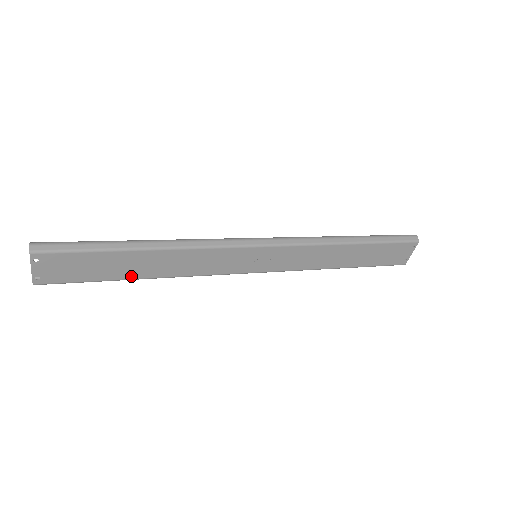
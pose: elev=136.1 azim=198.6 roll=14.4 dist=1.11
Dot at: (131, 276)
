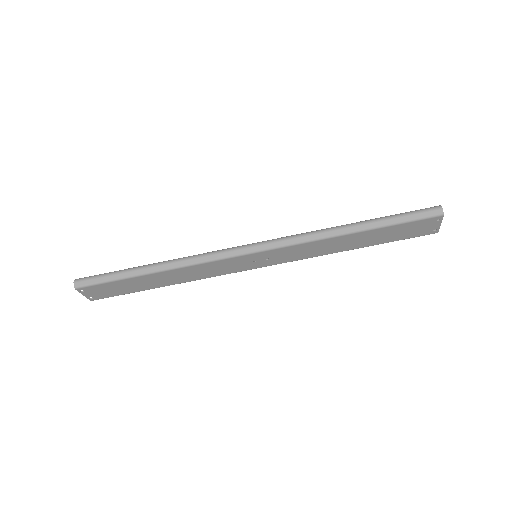
Dot at: (155, 287)
